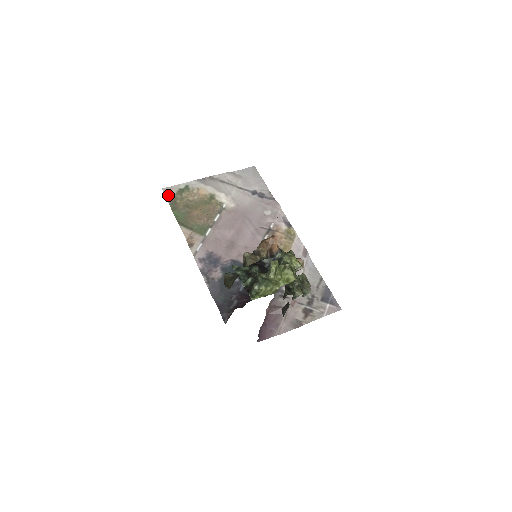
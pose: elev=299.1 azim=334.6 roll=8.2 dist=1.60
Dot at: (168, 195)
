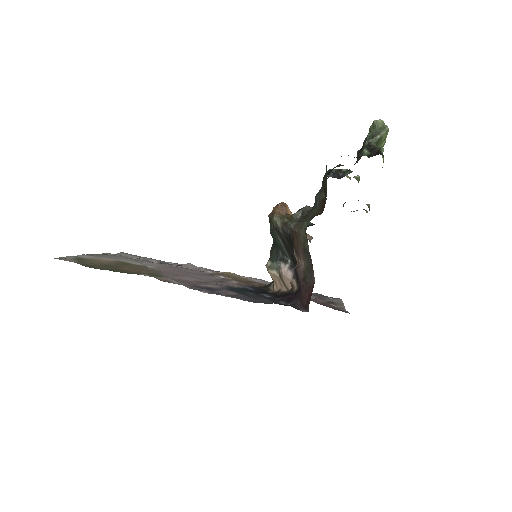
Dot at: (68, 260)
